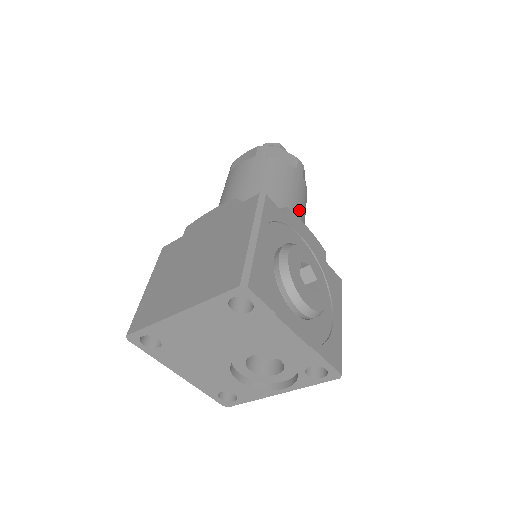
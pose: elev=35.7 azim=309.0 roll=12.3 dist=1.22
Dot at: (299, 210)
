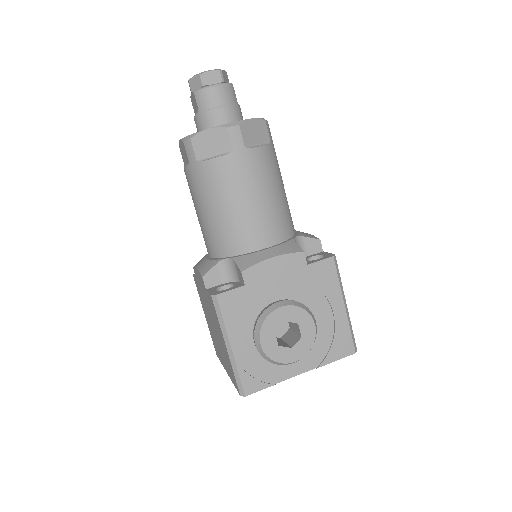
Dot at: (261, 210)
